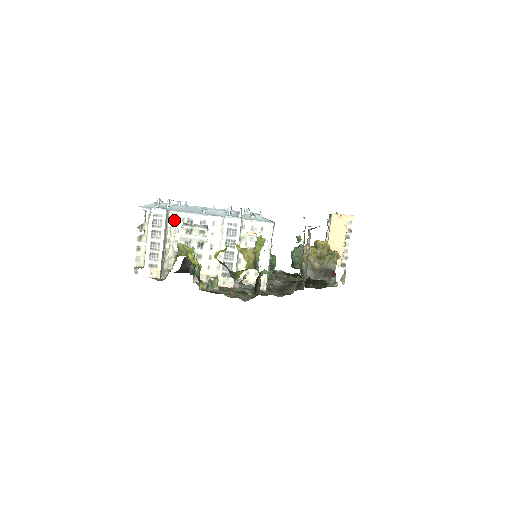
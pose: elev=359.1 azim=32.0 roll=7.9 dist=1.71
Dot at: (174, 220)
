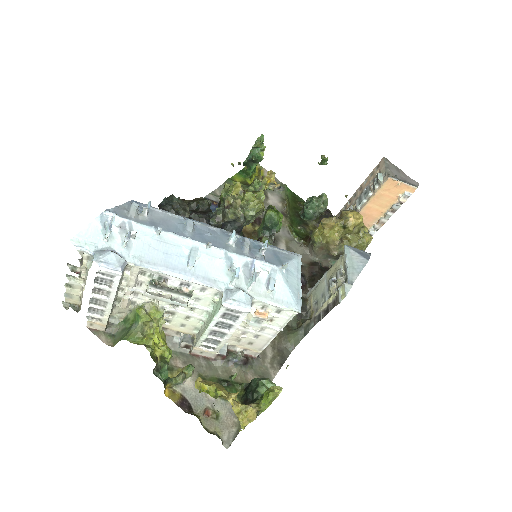
Dot at: (135, 275)
